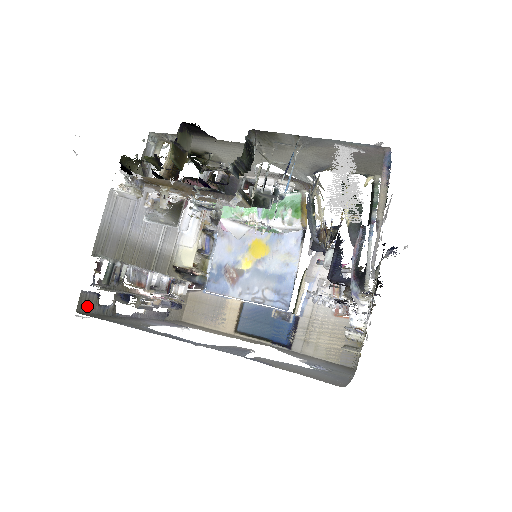
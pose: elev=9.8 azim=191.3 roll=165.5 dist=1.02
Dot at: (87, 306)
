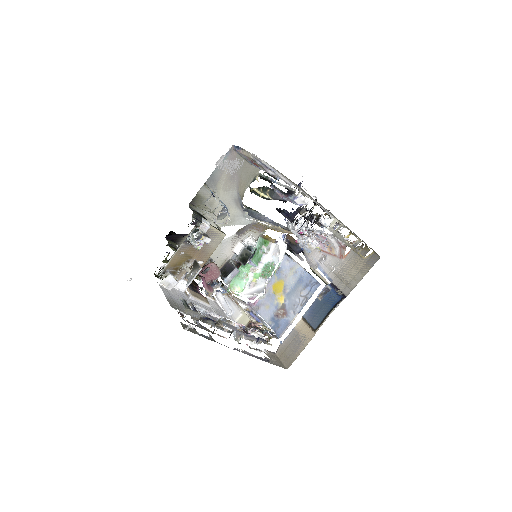
Dot at: (190, 330)
